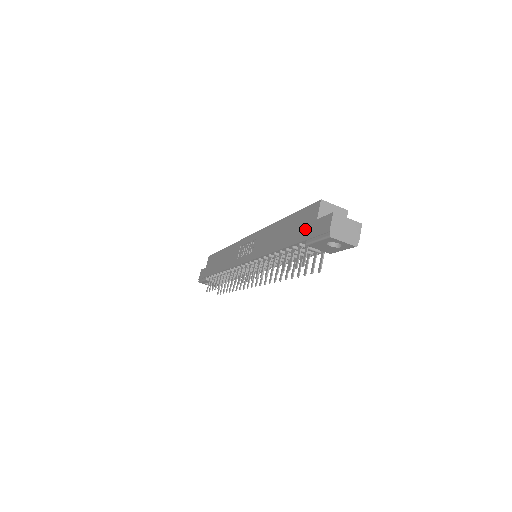
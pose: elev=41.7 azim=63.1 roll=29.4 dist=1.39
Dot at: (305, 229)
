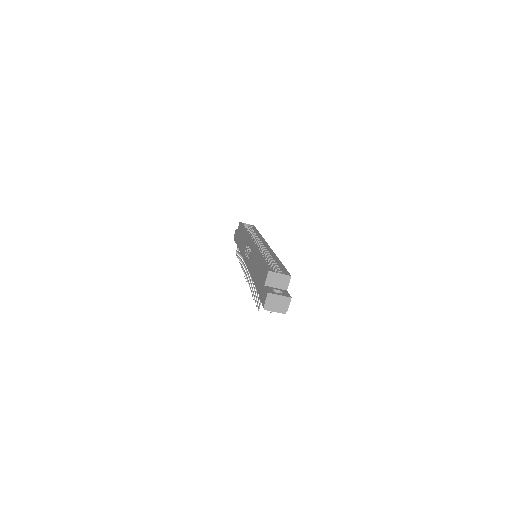
Dot at: (260, 285)
